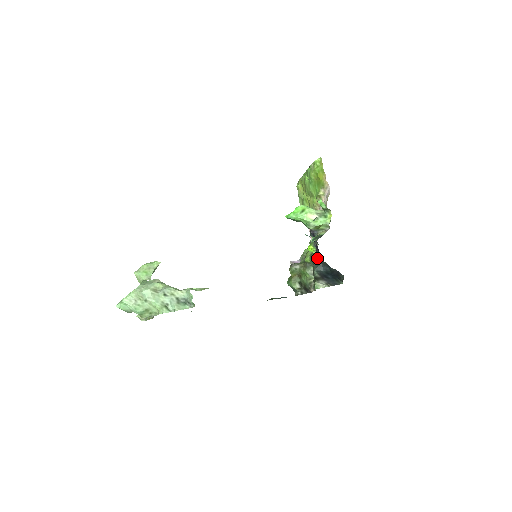
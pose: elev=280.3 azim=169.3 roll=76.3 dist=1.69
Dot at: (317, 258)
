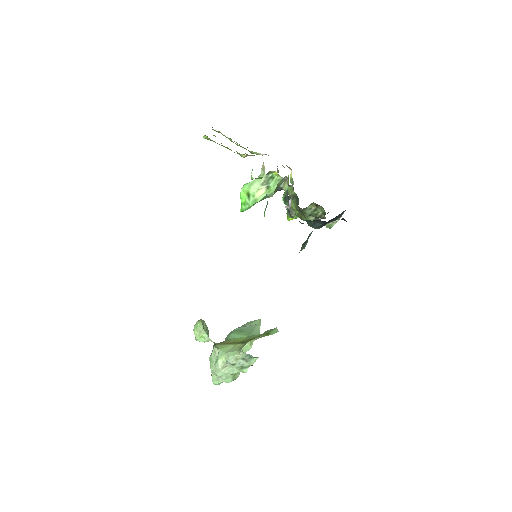
Dot at: occluded
